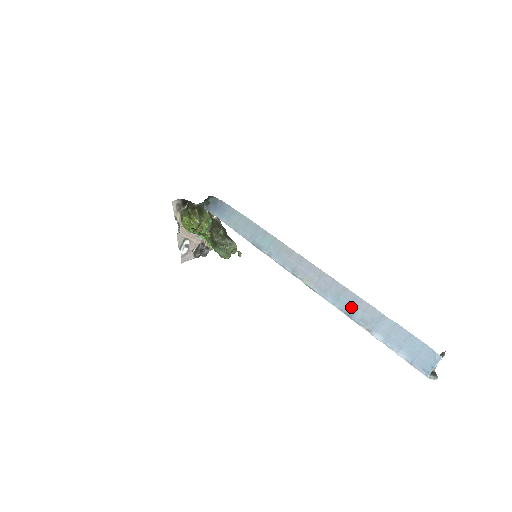
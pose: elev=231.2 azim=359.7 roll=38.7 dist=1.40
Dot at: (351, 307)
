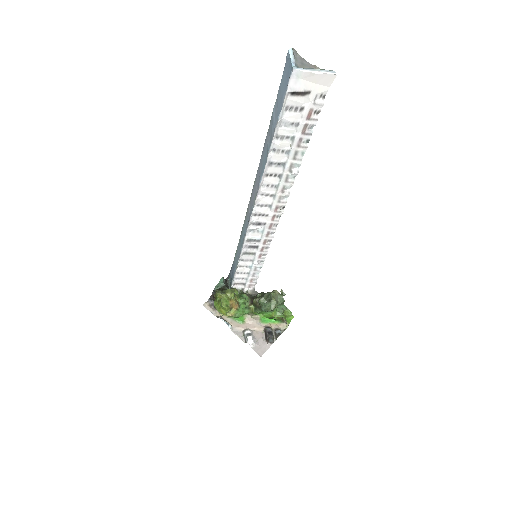
Dot at: (266, 152)
